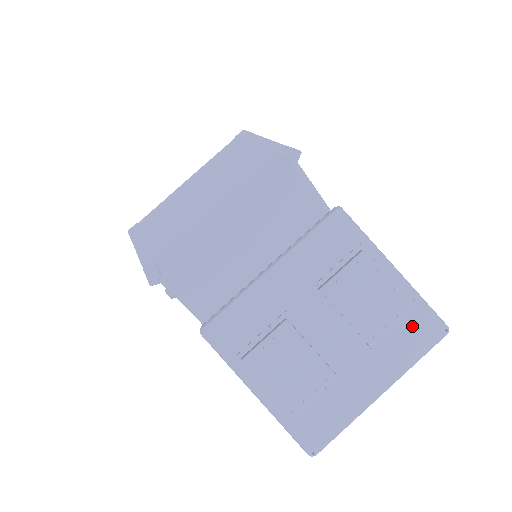
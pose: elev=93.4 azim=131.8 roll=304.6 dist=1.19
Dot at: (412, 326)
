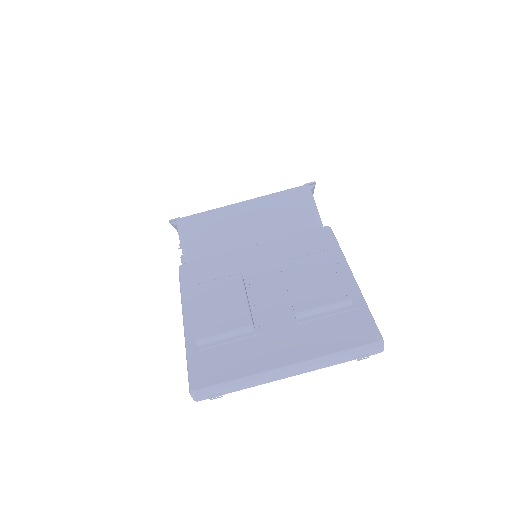
Dot at: (346, 322)
